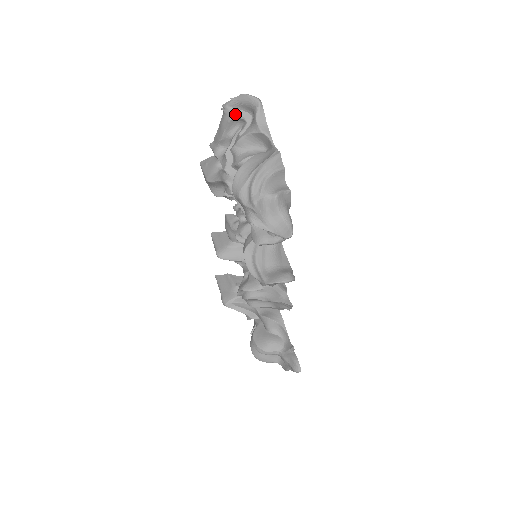
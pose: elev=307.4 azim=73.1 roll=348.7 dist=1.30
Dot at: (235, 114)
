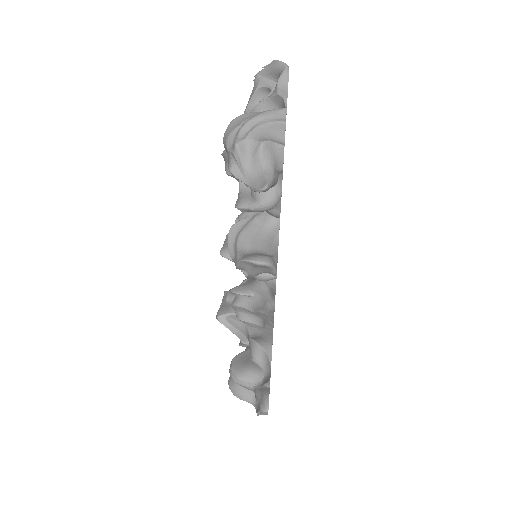
Dot at: (263, 83)
